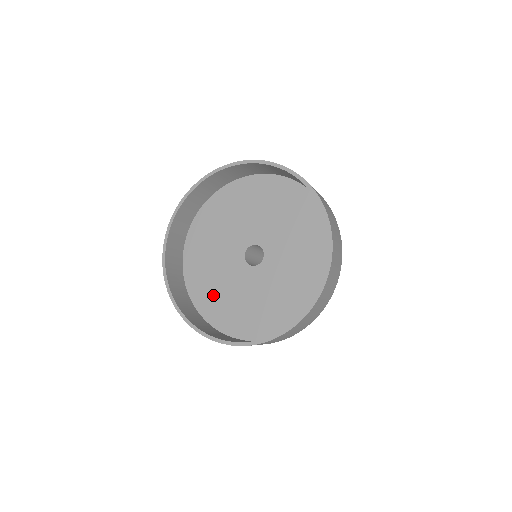
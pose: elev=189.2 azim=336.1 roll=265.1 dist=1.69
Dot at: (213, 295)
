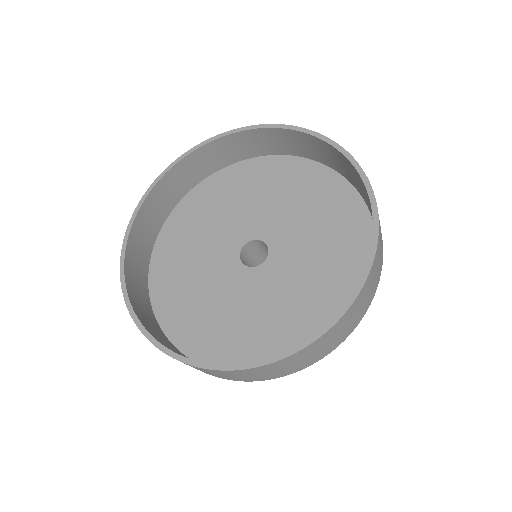
Dot at: (253, 336)
